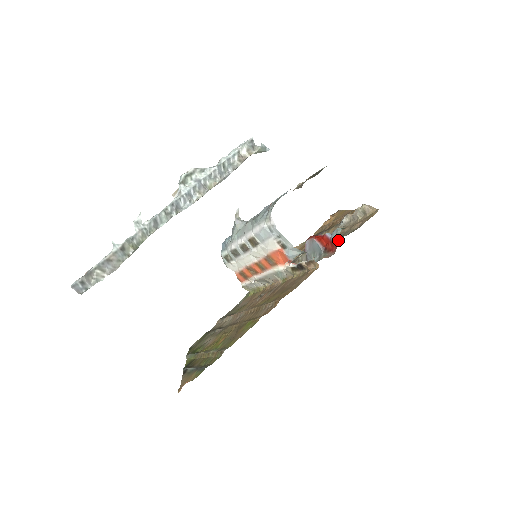
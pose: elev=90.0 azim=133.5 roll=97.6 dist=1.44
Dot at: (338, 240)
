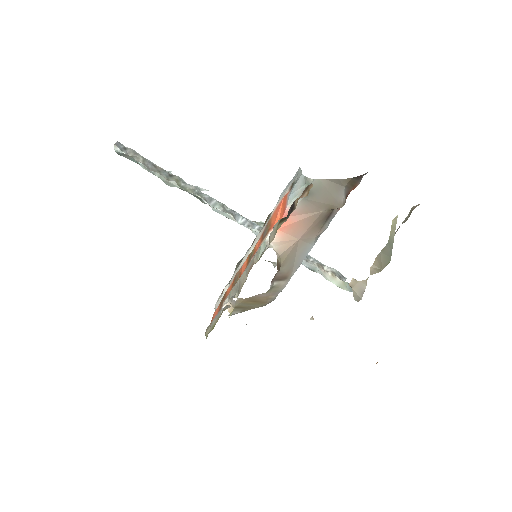
Dot at: occluded
